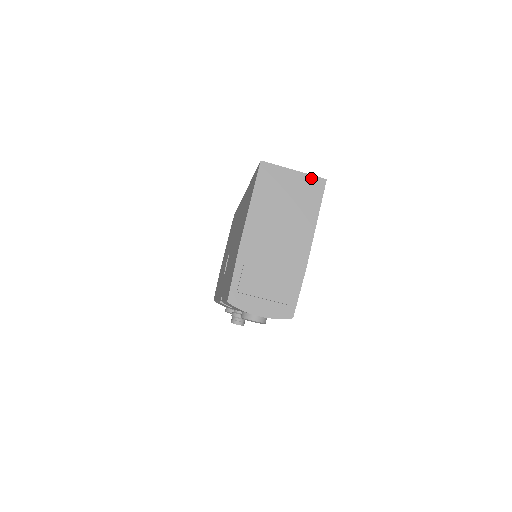
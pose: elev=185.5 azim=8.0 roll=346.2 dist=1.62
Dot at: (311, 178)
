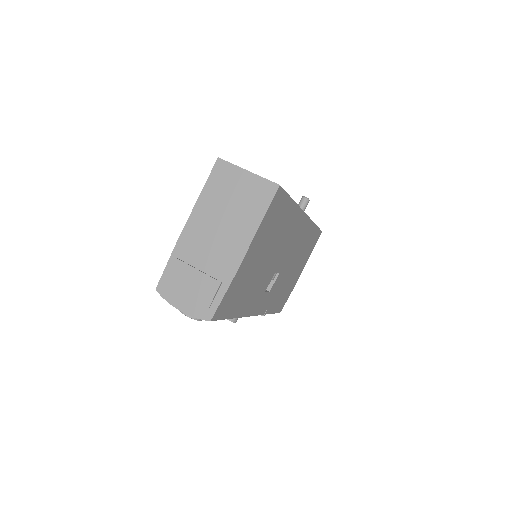
Dot at: (263, 181)
